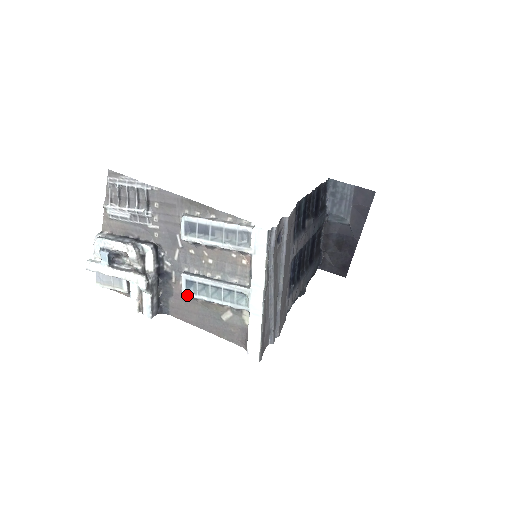
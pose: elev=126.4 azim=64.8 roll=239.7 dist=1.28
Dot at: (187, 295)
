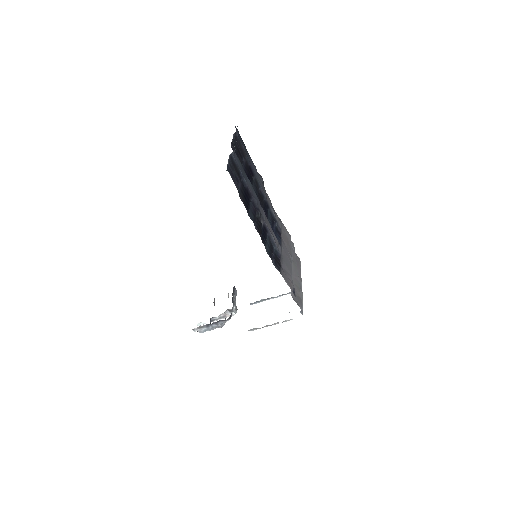
Dot at: occluded
